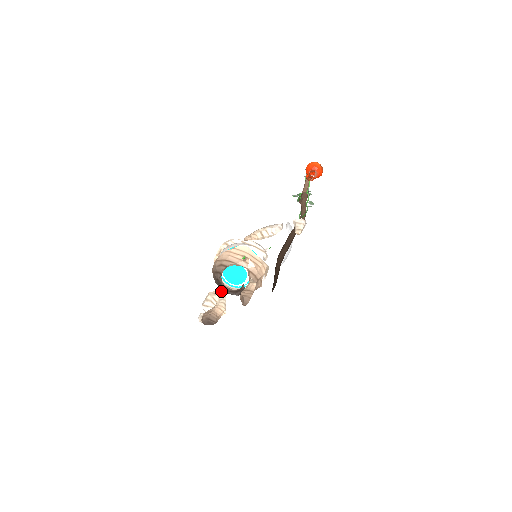
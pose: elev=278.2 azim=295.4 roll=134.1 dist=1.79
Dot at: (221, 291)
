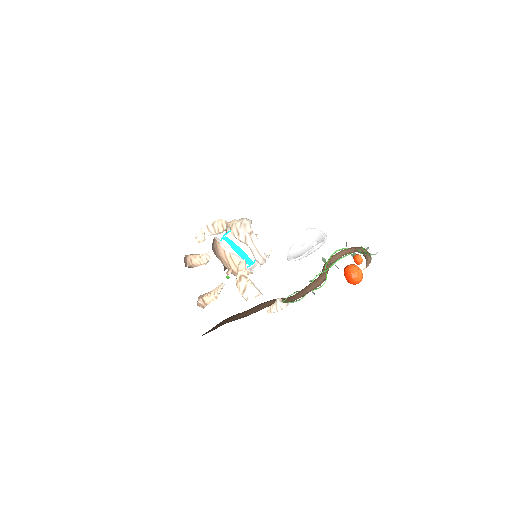
Dot at: occluded
